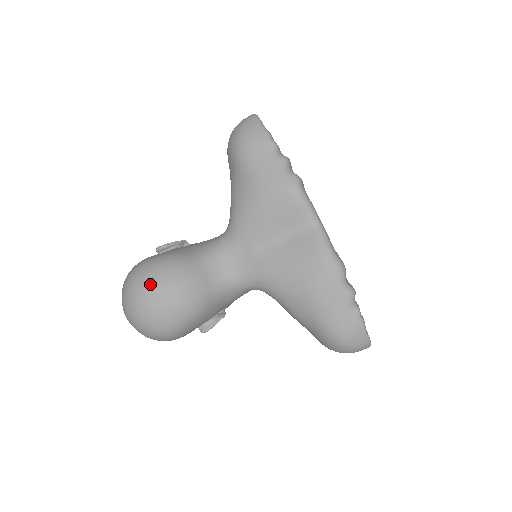
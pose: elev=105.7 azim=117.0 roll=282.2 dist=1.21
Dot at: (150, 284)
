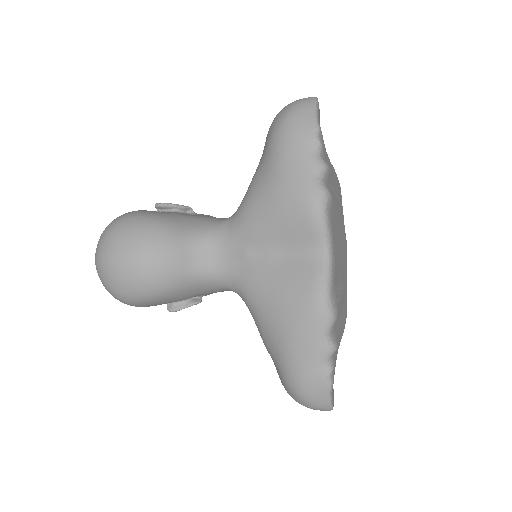
Dot at: (124, 242)
